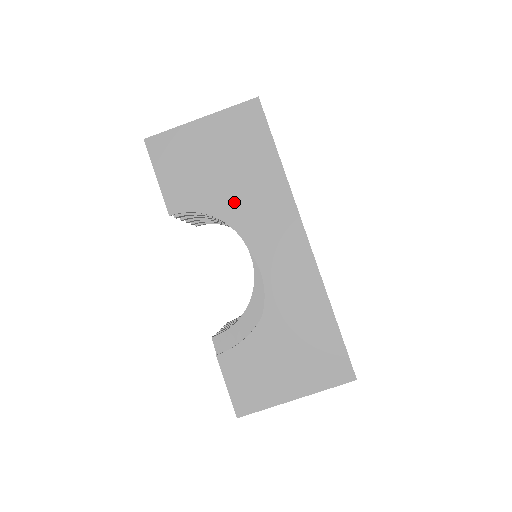
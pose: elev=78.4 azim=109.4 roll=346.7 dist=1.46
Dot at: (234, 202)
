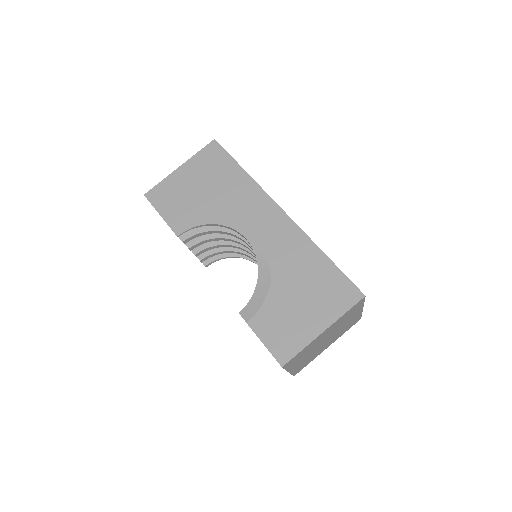
Dot at: (221, 209)
